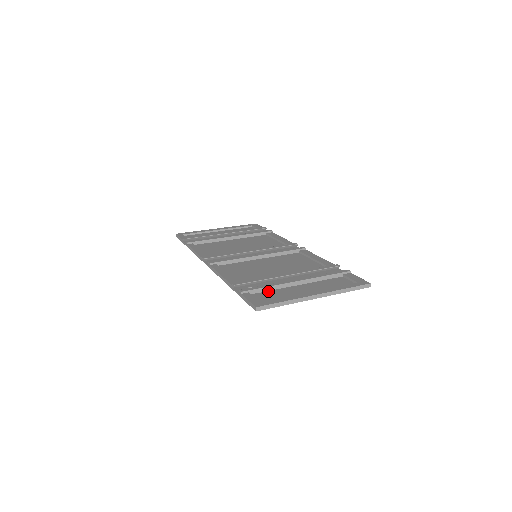
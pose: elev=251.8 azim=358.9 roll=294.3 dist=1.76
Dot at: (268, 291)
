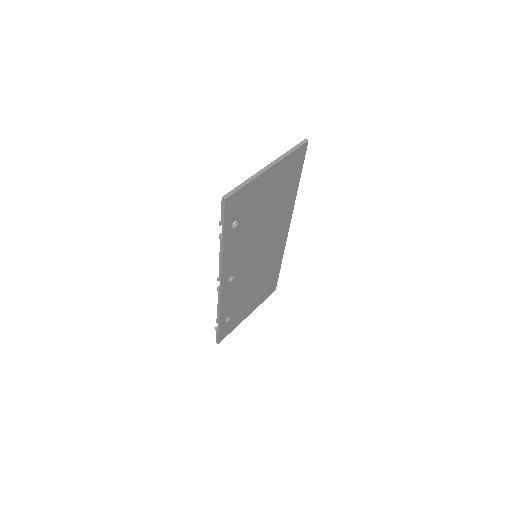
Dot at: (242, 209)
